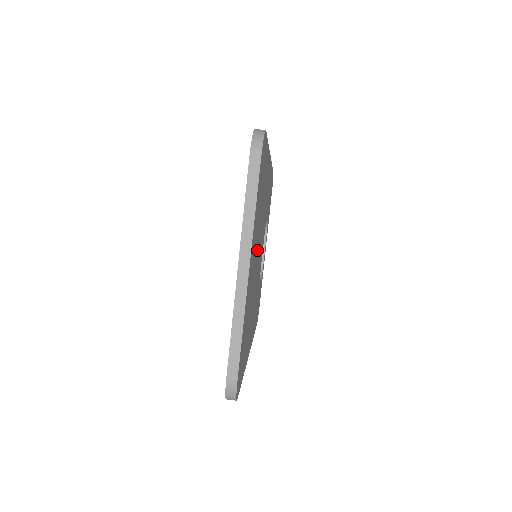
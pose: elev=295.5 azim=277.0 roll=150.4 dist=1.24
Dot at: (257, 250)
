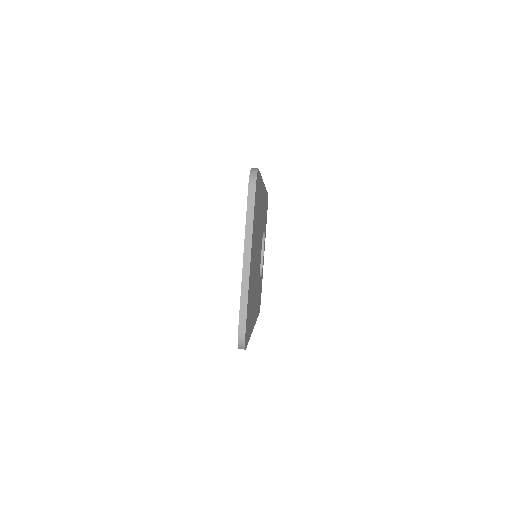
Dot at: (256, 250)
